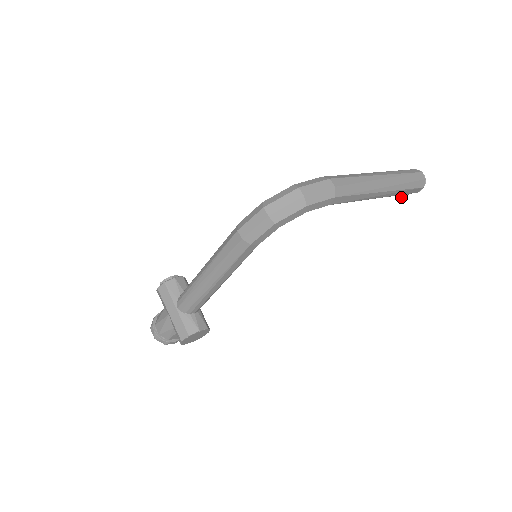
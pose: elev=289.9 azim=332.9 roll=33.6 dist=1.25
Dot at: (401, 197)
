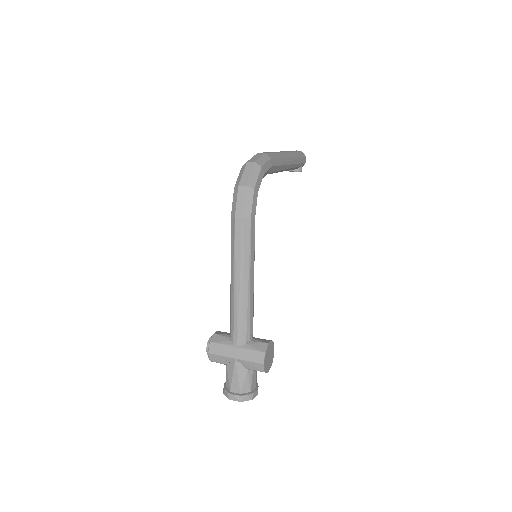
Dot at: (300, 171)
